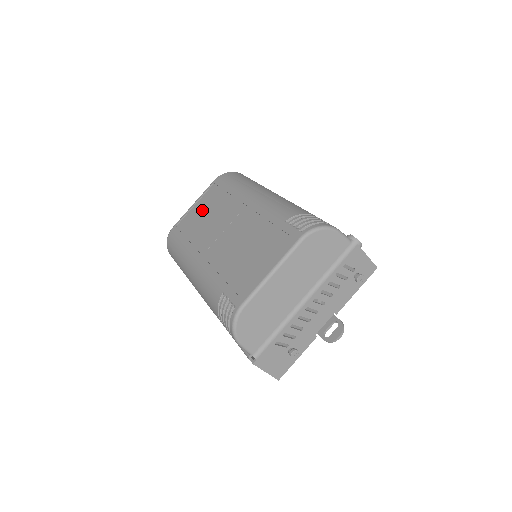
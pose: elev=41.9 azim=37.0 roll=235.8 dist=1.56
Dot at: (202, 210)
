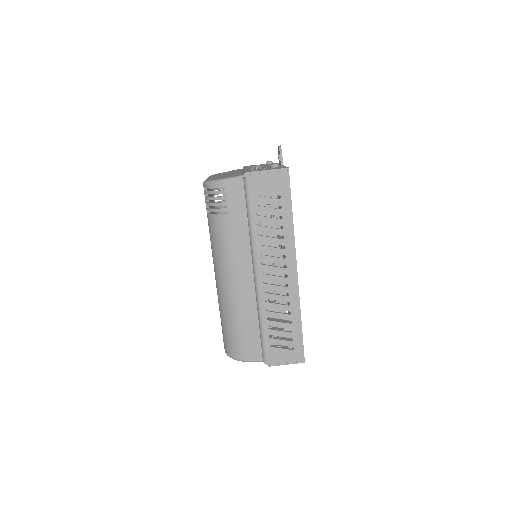
Dot at: occluded
